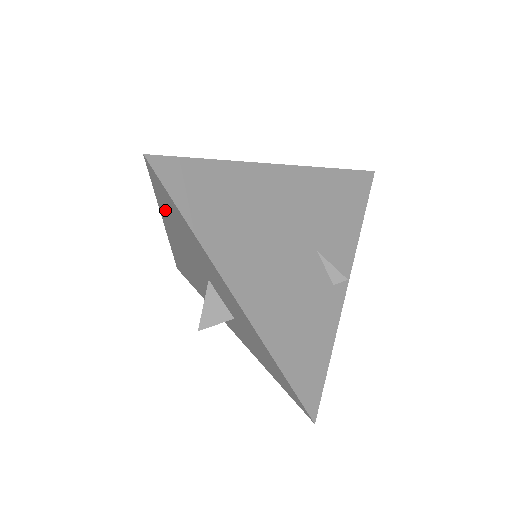
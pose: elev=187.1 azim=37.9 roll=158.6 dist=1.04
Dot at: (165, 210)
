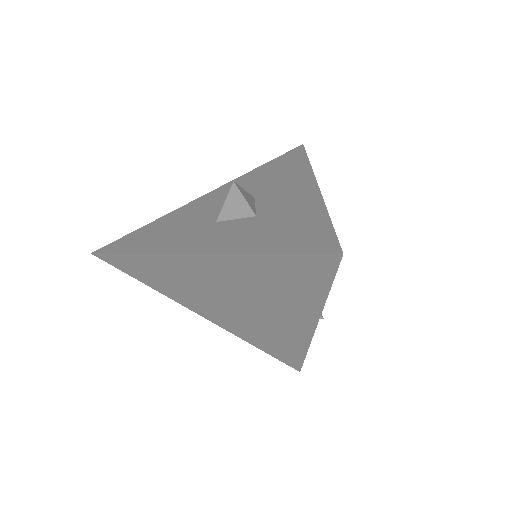
Dot at: (260, 170)
